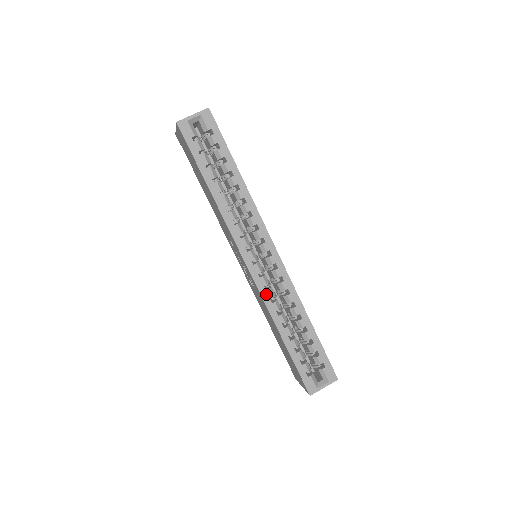
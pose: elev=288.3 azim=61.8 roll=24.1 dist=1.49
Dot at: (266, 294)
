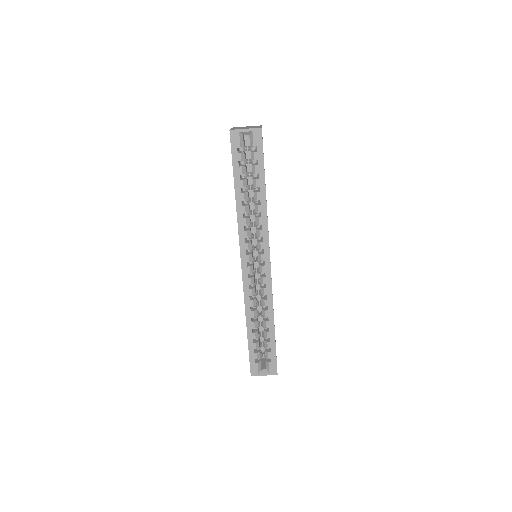
Dot at: (248, 292)
